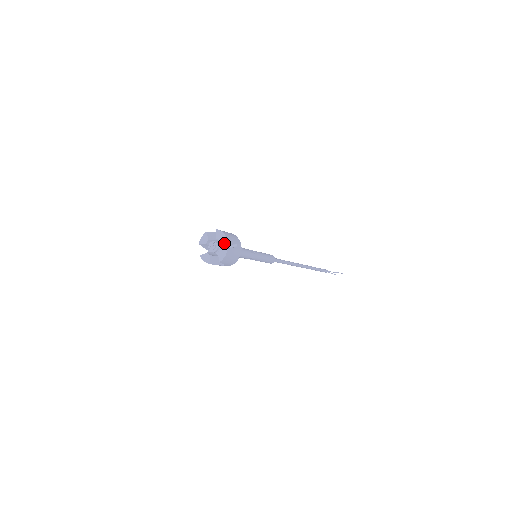
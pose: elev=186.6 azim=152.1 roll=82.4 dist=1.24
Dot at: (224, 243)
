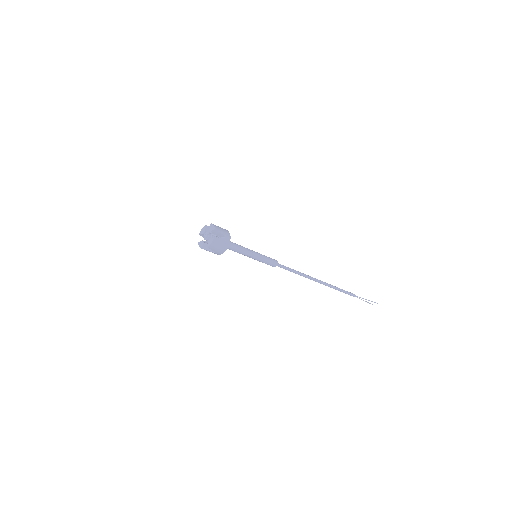
Dot at: (218, 236)
